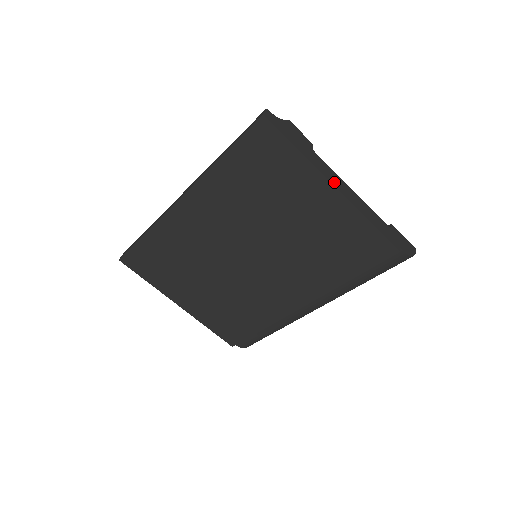
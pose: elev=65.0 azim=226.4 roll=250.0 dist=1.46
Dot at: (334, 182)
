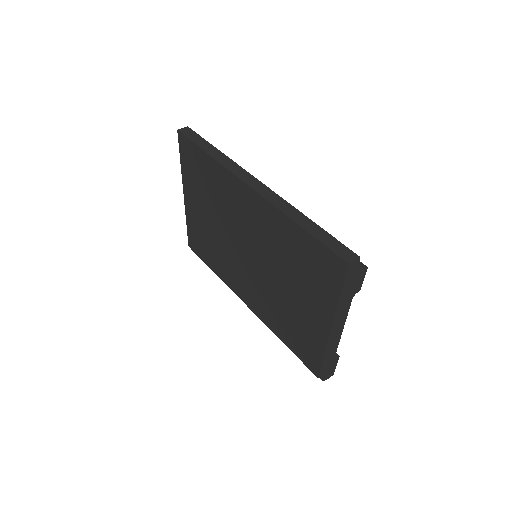
Dot at: (336, 325)
